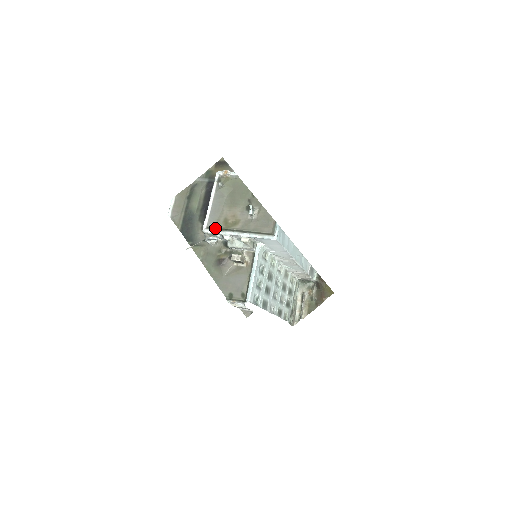
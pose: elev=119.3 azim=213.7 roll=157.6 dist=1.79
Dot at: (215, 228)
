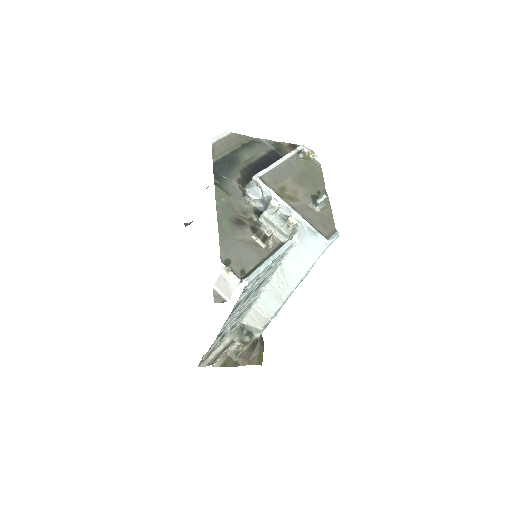
Dot at: (268, 185)
